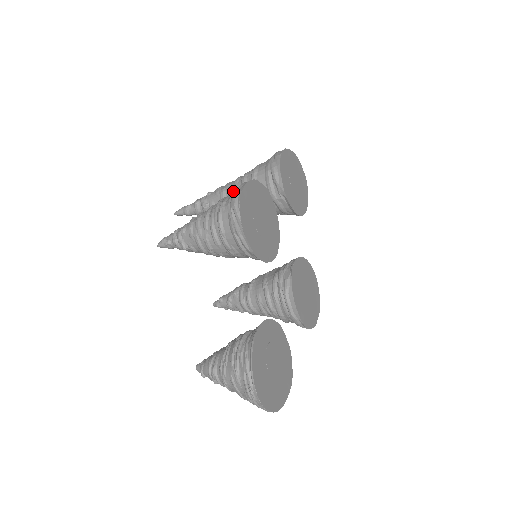
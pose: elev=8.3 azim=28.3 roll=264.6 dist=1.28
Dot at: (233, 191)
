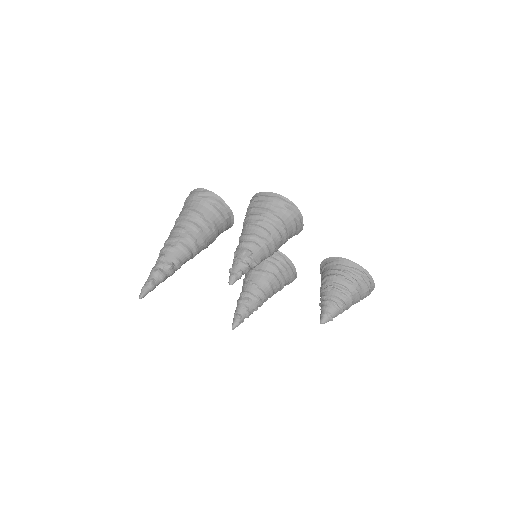
Dot at: (191, 236)
